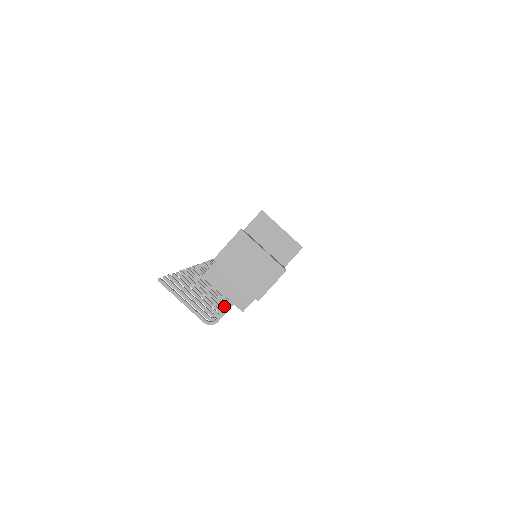
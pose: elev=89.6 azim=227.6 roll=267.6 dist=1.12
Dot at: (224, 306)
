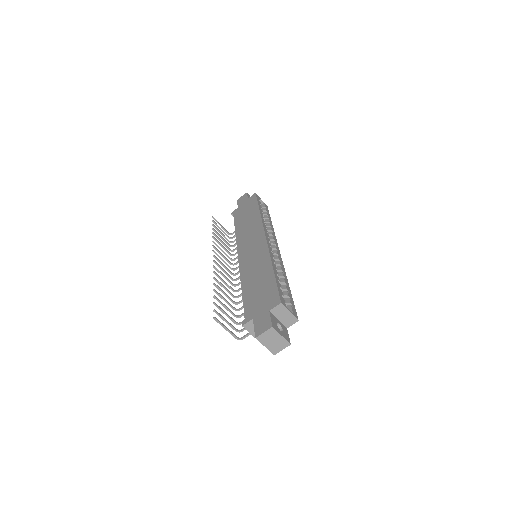
Dot at: (240, 309)
